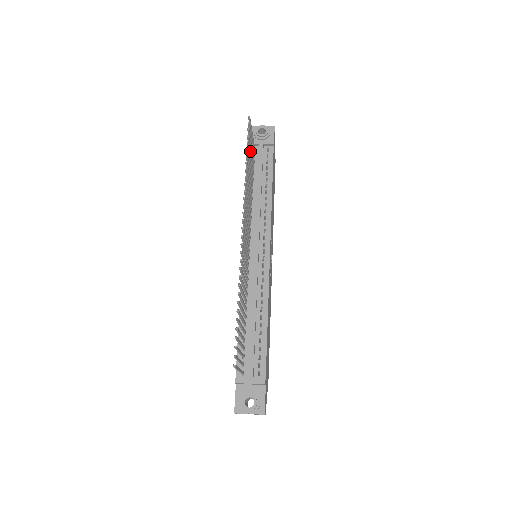
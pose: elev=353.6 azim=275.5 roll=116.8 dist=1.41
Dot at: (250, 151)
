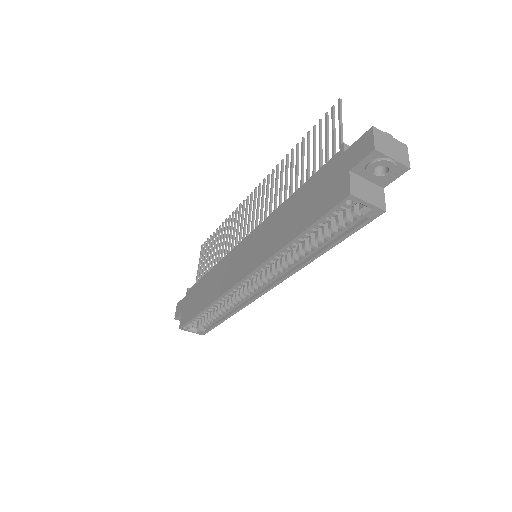
Dot at: (208, 255)
